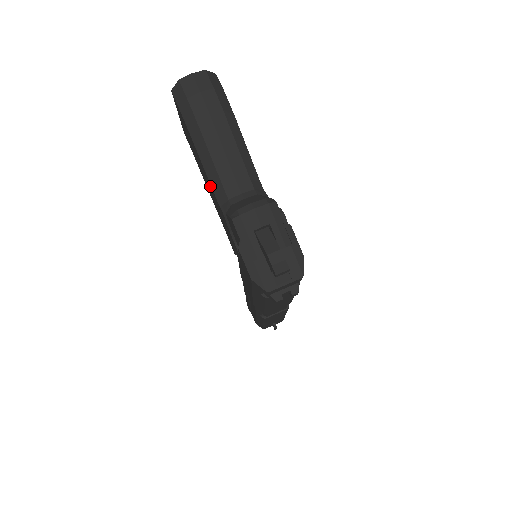
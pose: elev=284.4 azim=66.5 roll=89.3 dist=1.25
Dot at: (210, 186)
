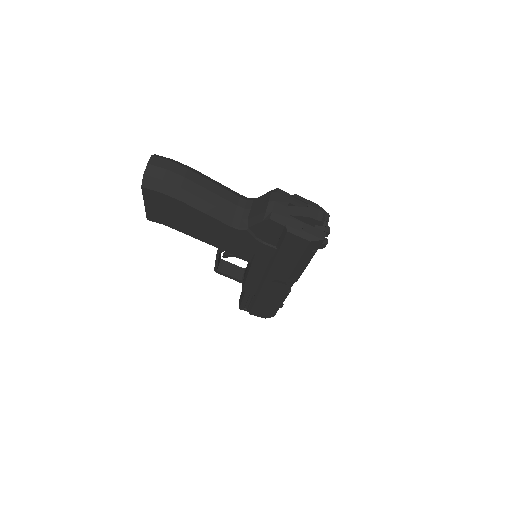
Dot at: (217, 225)
